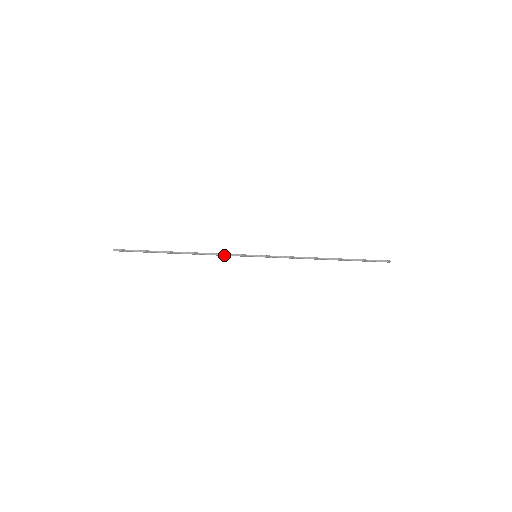
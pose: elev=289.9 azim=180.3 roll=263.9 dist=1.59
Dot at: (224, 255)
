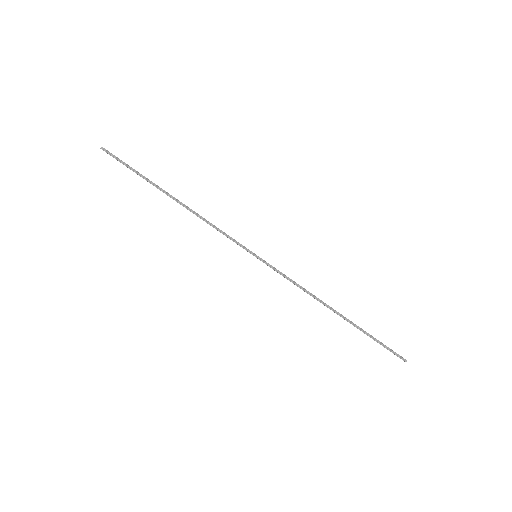
Dot at: (221, 232)
